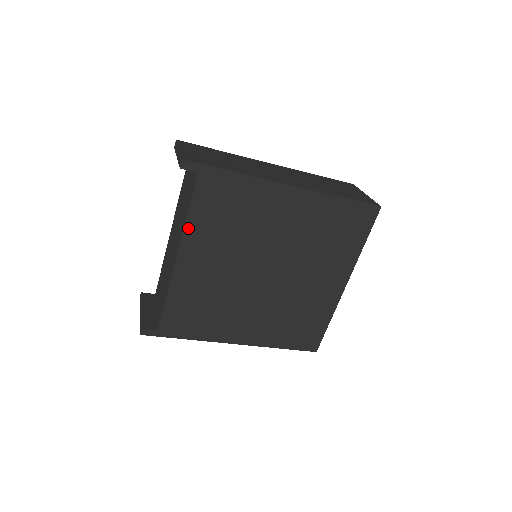
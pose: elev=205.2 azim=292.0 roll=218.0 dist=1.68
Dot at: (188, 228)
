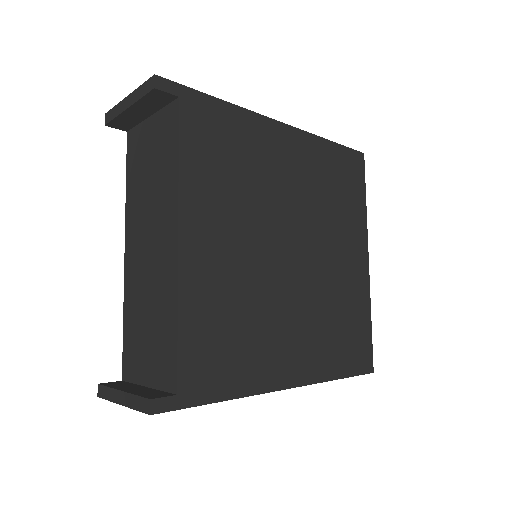
Dot at: (184, 186)
